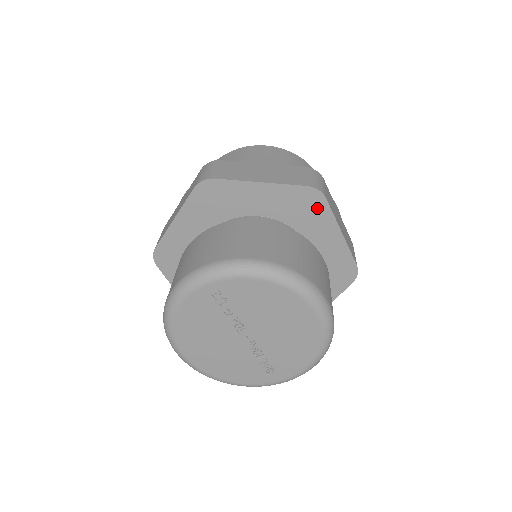
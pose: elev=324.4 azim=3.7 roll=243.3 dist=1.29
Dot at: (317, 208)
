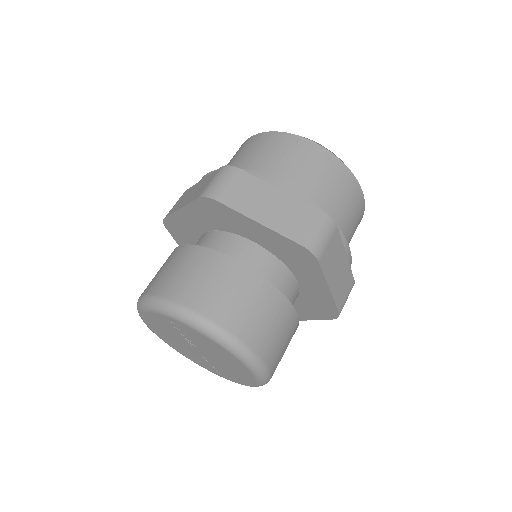
Dot at: (309, 263)
